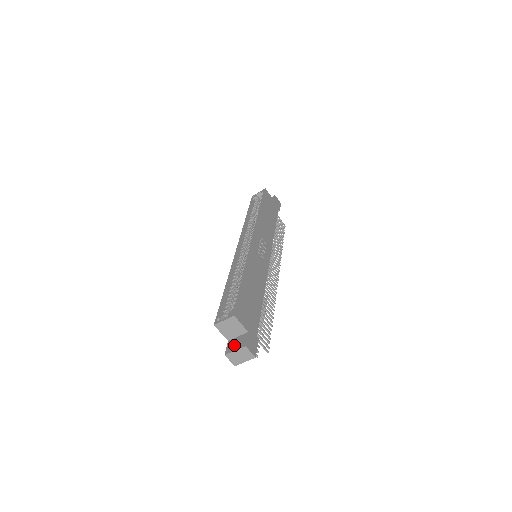
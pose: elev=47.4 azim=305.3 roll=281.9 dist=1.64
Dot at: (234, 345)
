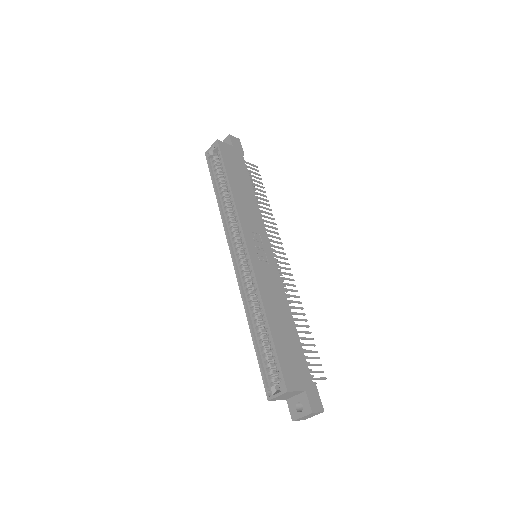
Dot at: (296, 406)
